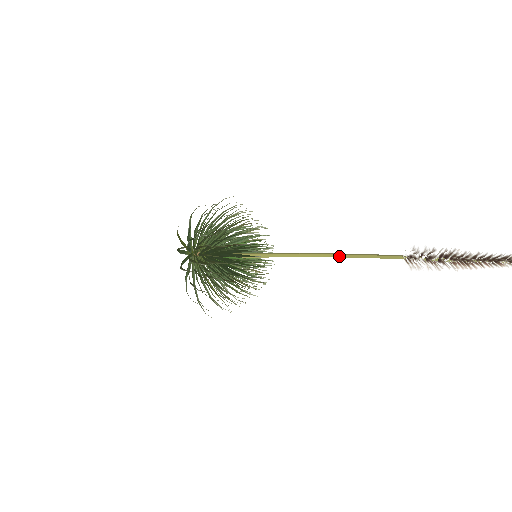
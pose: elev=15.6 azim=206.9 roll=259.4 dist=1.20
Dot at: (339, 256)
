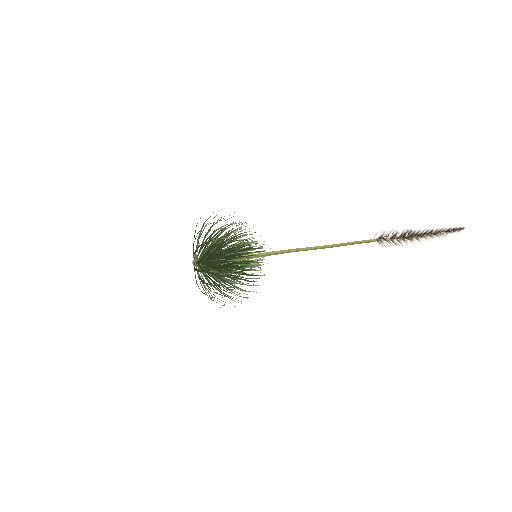
Dot at: (327, 246)
